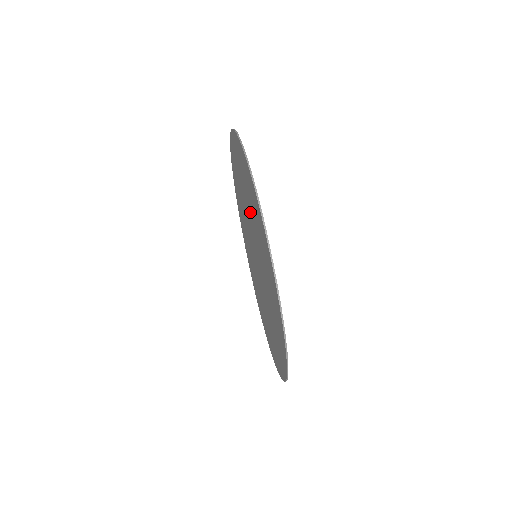
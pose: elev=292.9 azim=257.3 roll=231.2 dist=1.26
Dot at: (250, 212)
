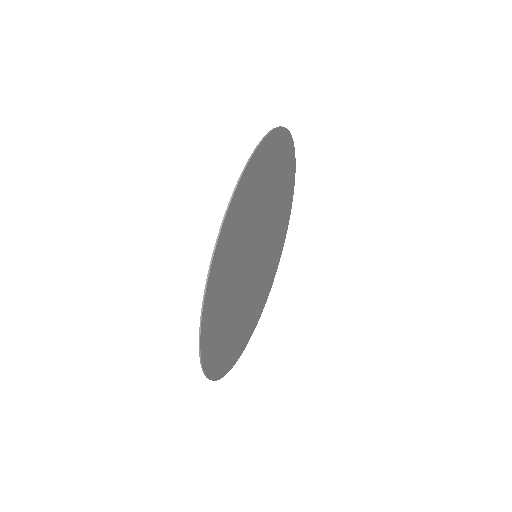
Dot at: (273, 201)
